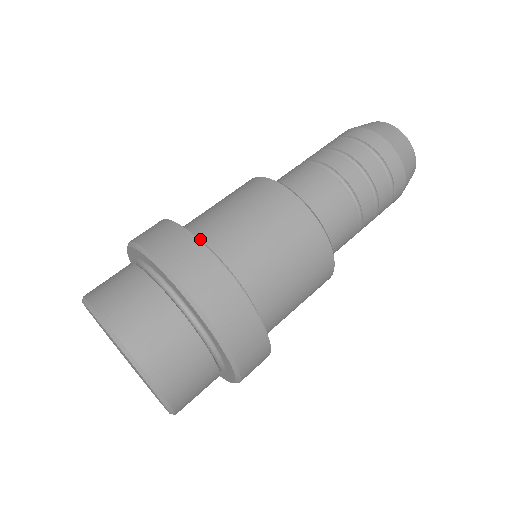
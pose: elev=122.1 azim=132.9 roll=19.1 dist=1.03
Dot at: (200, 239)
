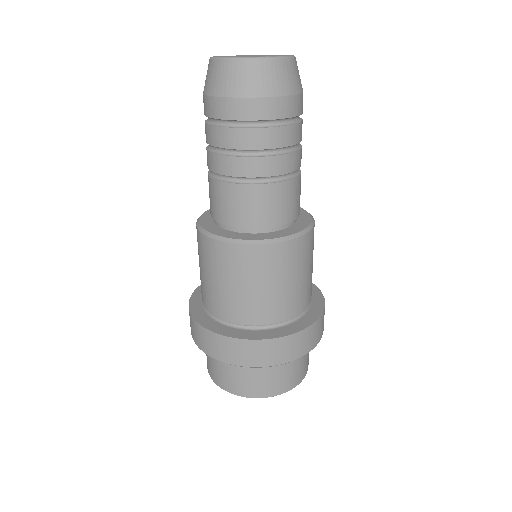
Dot at: (272, 324)
